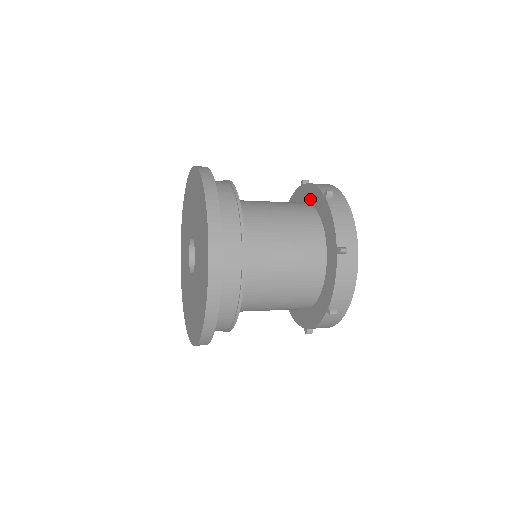
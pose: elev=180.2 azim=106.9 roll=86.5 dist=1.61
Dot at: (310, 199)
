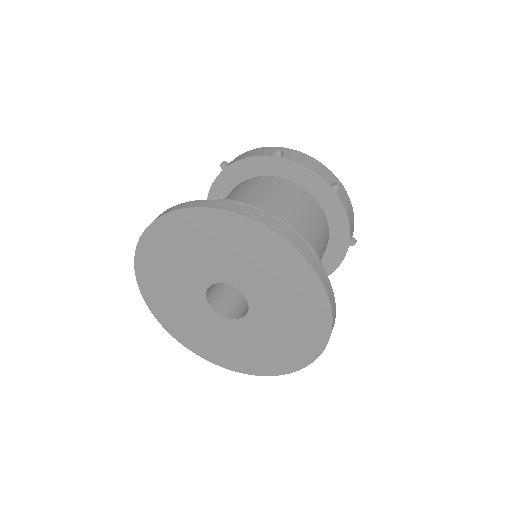
Dot at: (331, 217)
